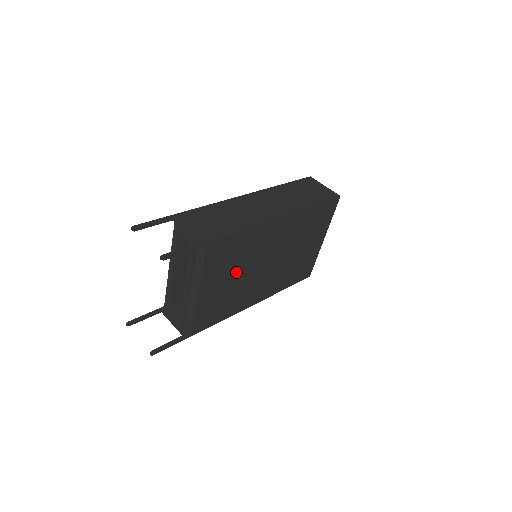
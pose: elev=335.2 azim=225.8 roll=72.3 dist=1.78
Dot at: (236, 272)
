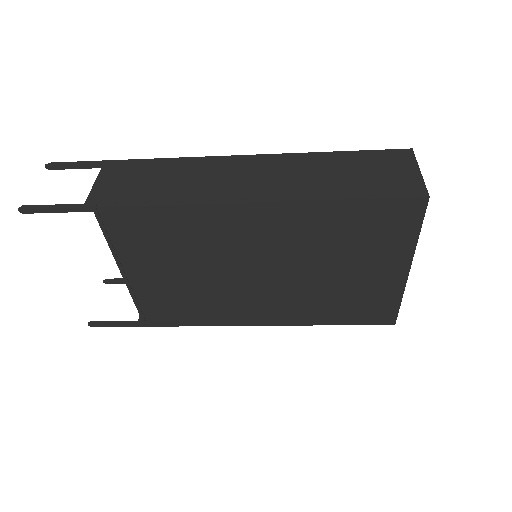
Dot at: (188, 267)
